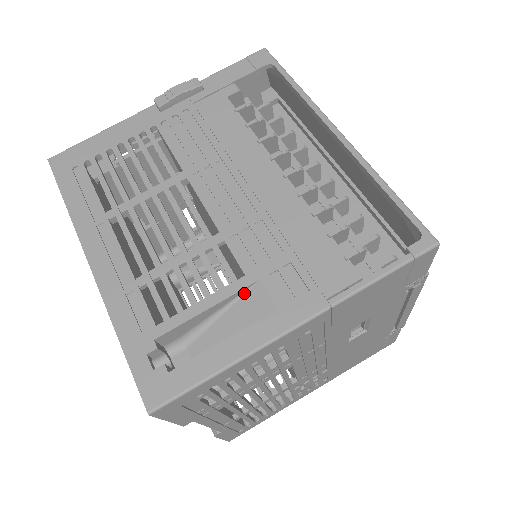
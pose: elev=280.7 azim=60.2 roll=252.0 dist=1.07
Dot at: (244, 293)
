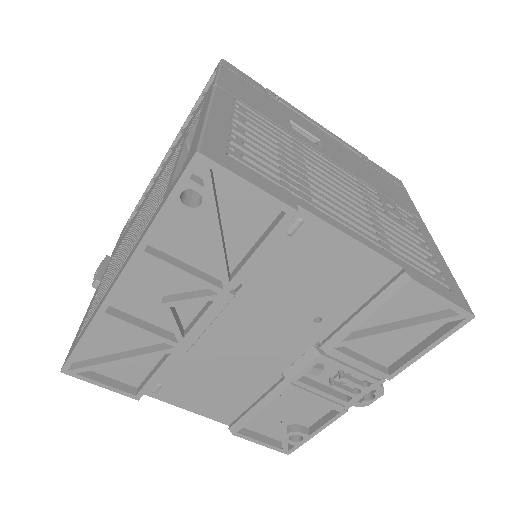
Dot at: (189, 148)
